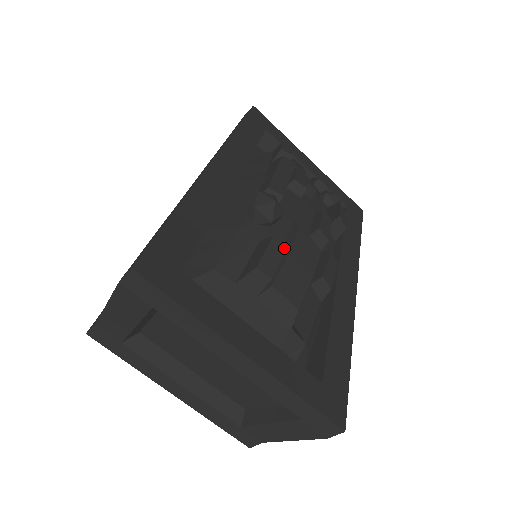
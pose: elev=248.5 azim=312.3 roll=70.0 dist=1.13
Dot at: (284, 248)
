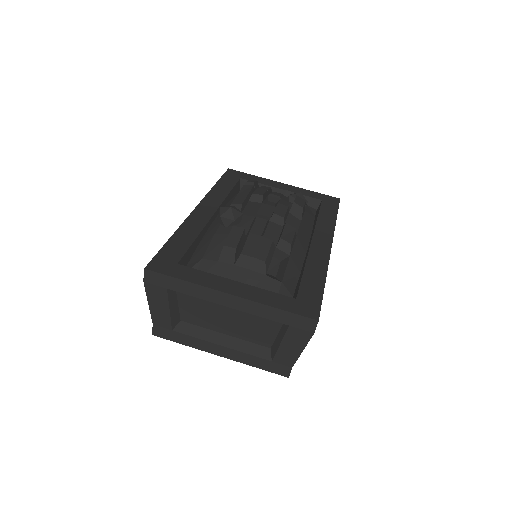
Dot at: (242, 230)
